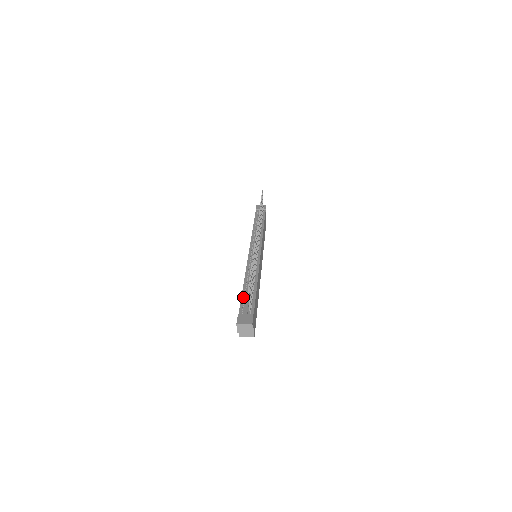
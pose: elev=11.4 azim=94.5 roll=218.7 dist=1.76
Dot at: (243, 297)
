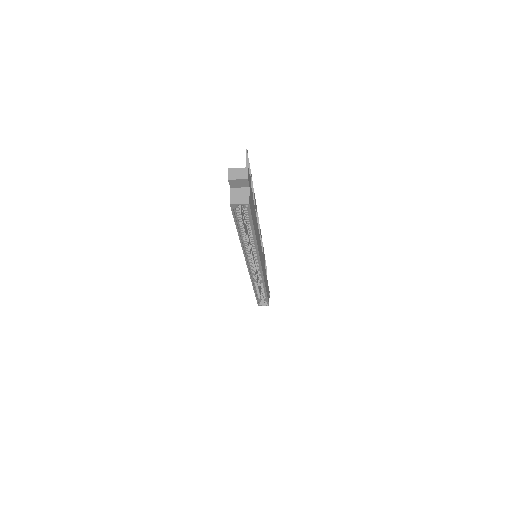
Dot at: occluded
